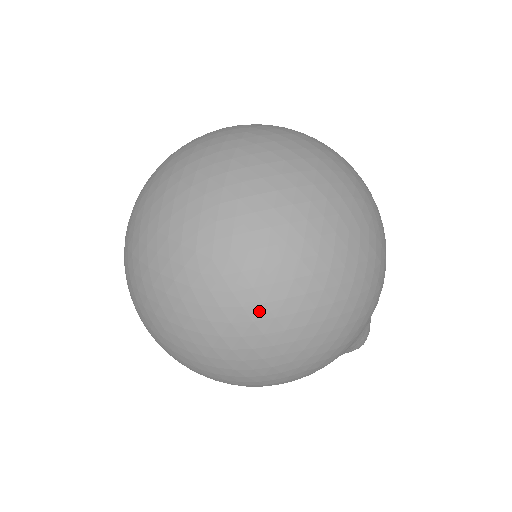
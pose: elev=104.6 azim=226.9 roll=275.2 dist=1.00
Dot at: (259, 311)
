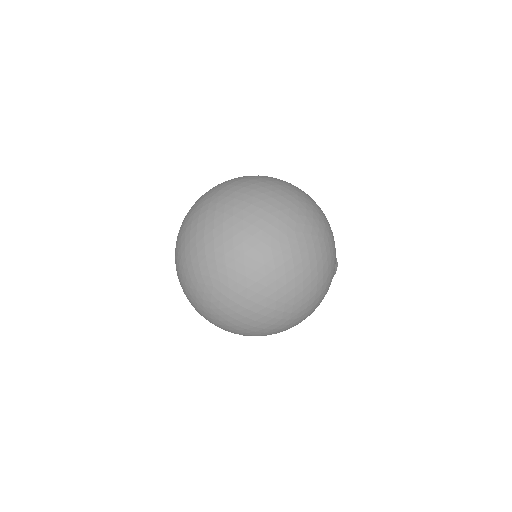
Dot at: occluded
